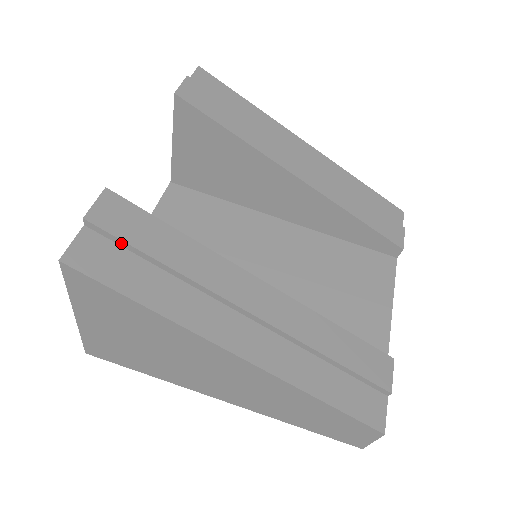
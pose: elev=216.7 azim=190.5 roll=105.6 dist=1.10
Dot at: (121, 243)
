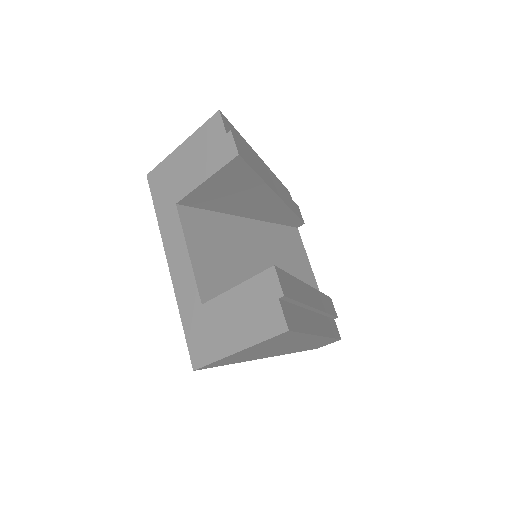
Dot at: (289, 301)
